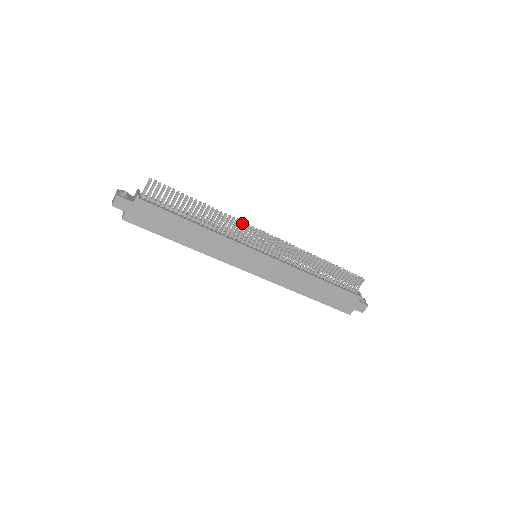
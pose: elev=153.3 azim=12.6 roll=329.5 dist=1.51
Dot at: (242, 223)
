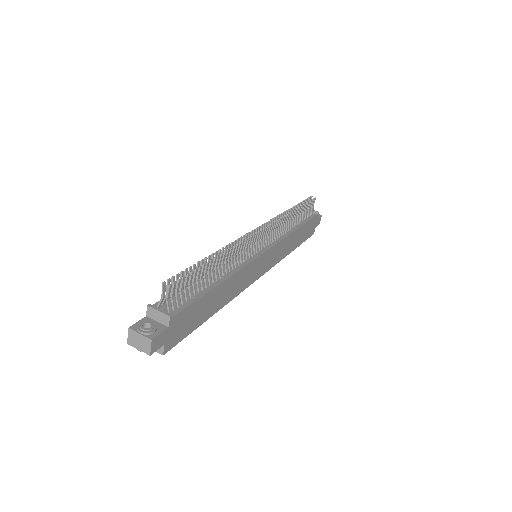
Dot at: (246, 240)
